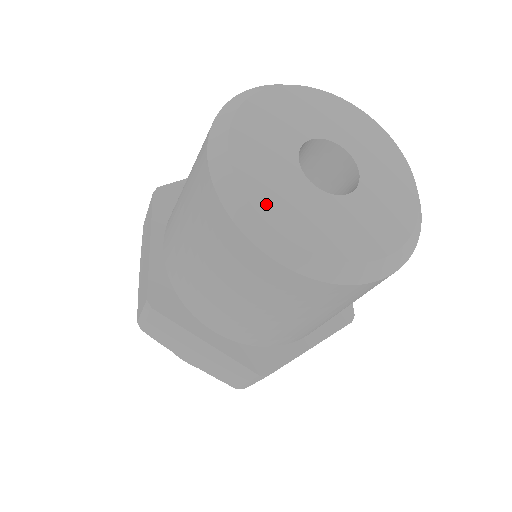
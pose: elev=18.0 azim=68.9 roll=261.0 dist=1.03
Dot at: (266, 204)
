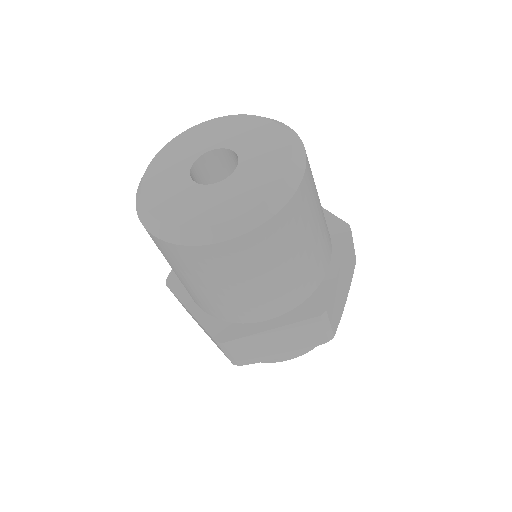
Dot at: (150, 194)
